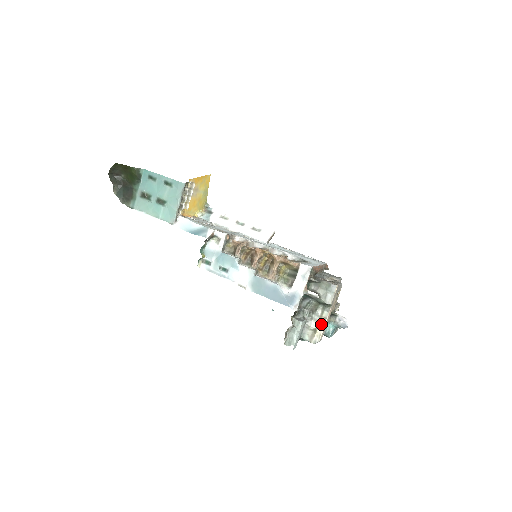
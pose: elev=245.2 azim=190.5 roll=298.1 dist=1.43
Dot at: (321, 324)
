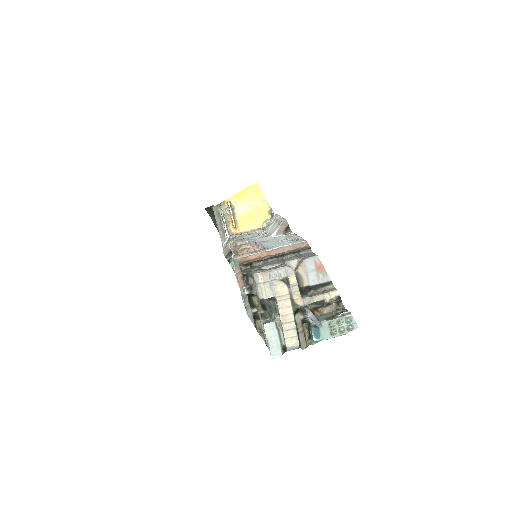
Dot at: (281, 325)
